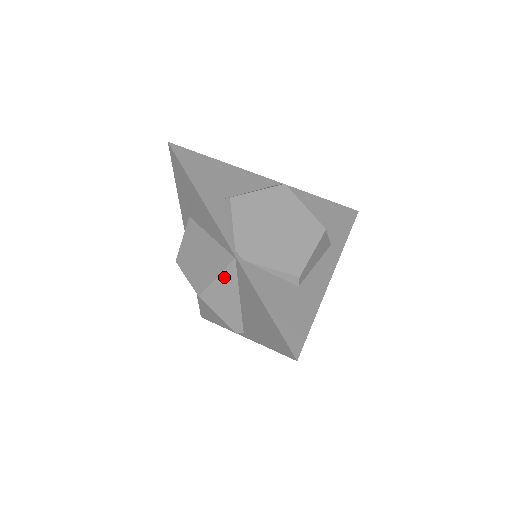
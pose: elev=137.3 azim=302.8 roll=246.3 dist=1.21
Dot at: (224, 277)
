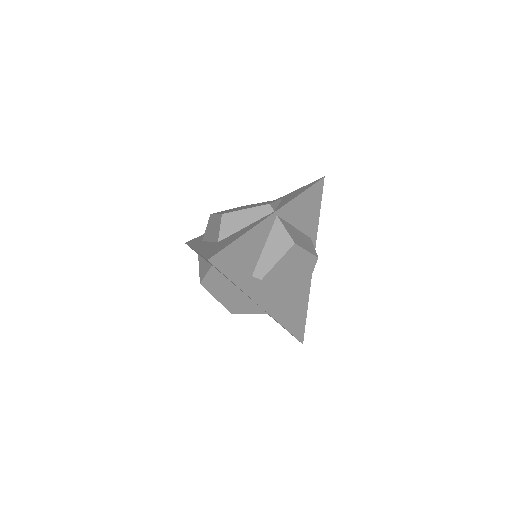
Dot at: (254, 312)
